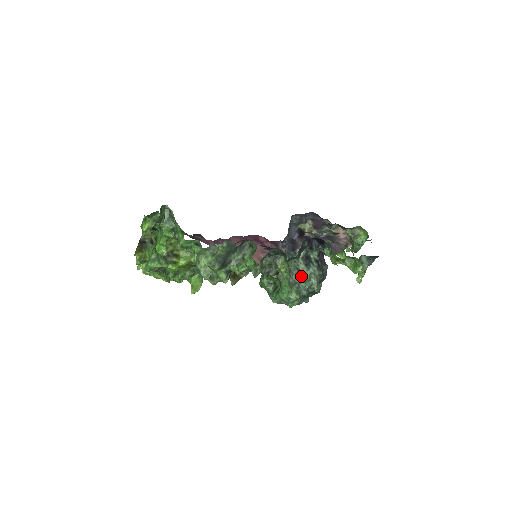
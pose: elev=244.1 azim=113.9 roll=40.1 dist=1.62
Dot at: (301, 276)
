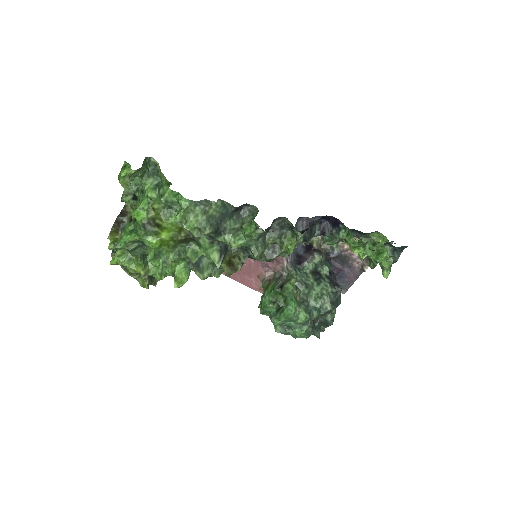
Dot at: (310, 292)
